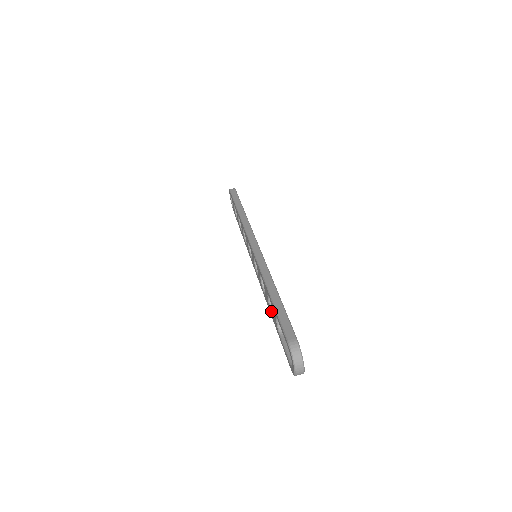
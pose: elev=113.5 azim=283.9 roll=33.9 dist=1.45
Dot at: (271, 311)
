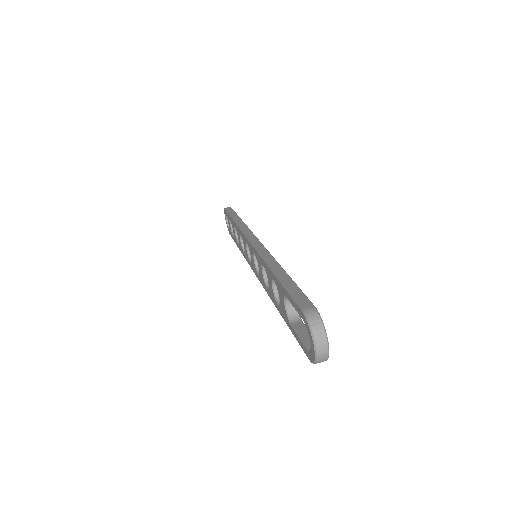
Dot at: (277, 303)
